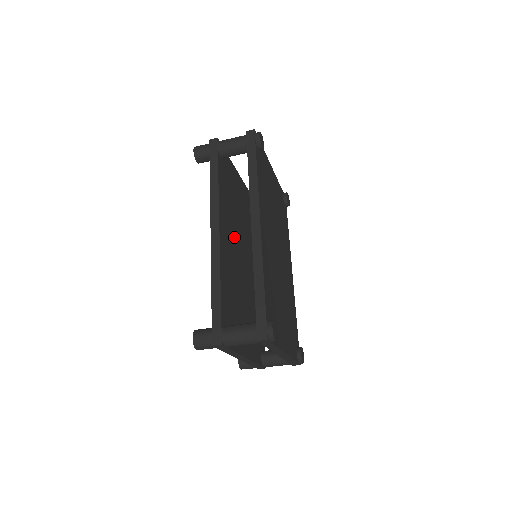
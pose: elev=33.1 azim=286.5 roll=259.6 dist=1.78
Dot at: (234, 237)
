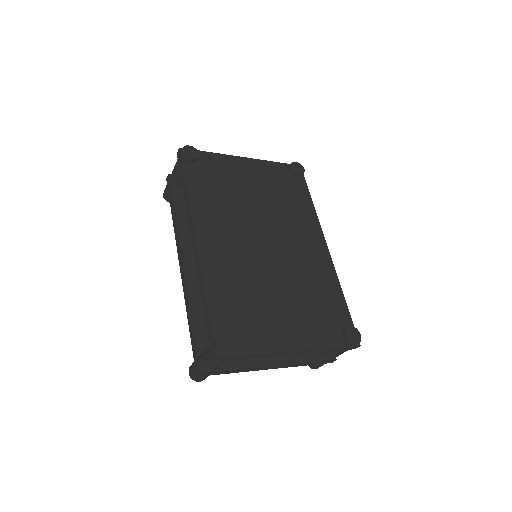
Dot at: occluded
